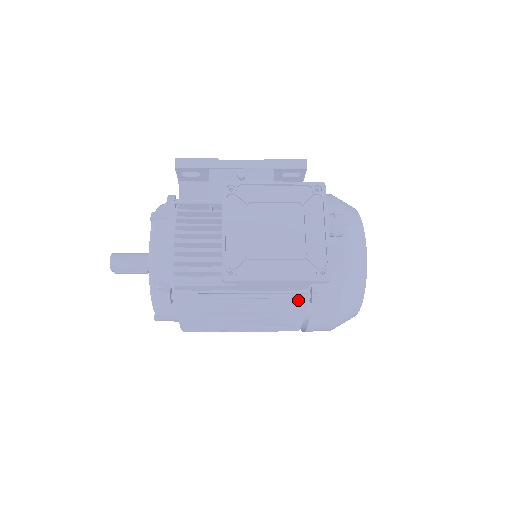
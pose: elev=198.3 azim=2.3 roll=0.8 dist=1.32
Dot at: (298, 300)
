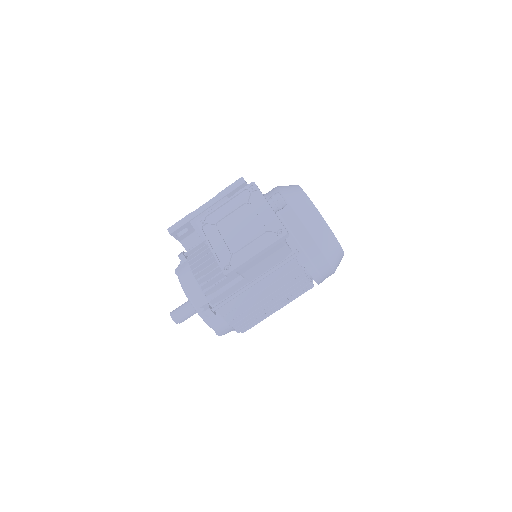
Dot at: (291, 263)
